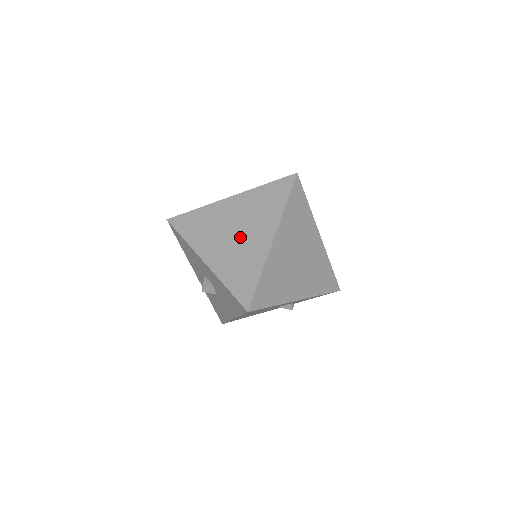
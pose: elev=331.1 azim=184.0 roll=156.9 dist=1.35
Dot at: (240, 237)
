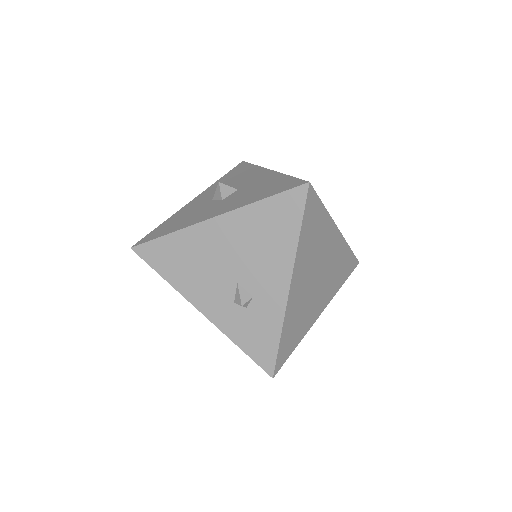
Dot at: occluded
